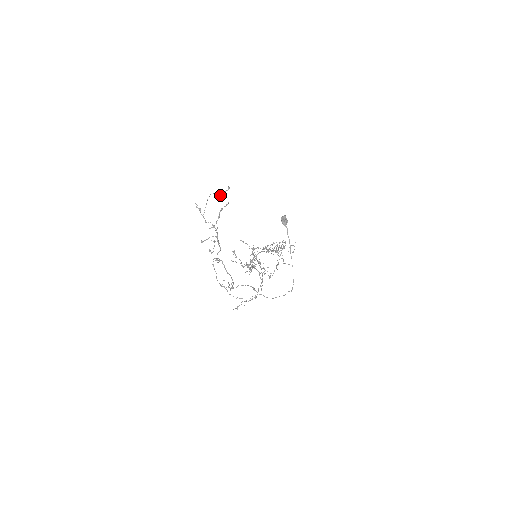
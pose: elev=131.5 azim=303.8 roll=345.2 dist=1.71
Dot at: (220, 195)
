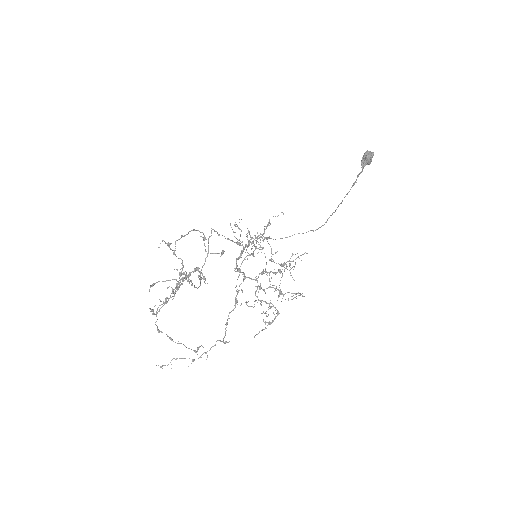
Dot at: (205, 251)
